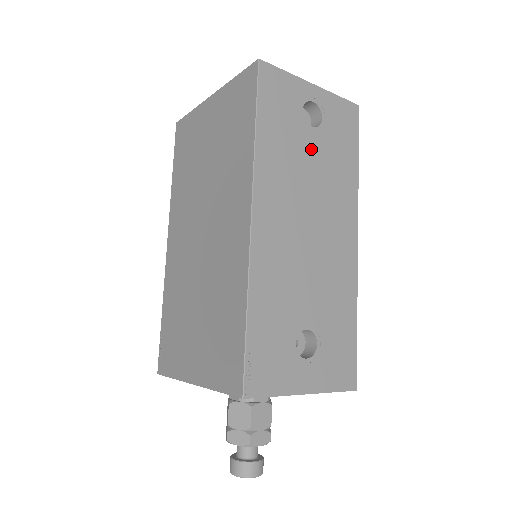
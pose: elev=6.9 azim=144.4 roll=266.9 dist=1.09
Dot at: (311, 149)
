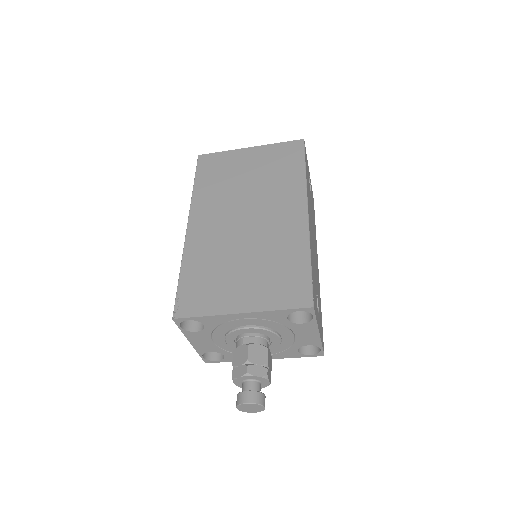
Dot at: (311, 201)
